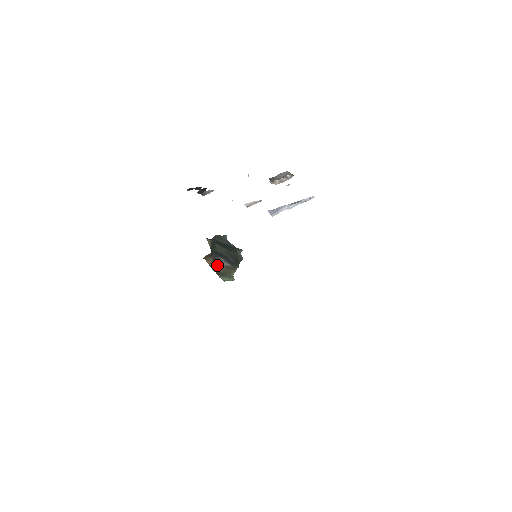
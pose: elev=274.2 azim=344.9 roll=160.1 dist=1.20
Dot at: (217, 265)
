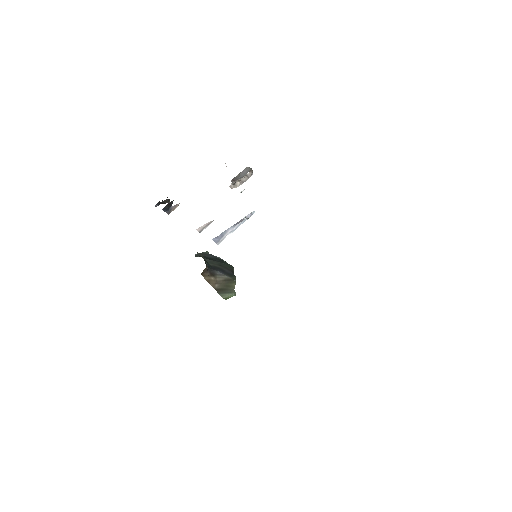
Dot at: (215, 280)
